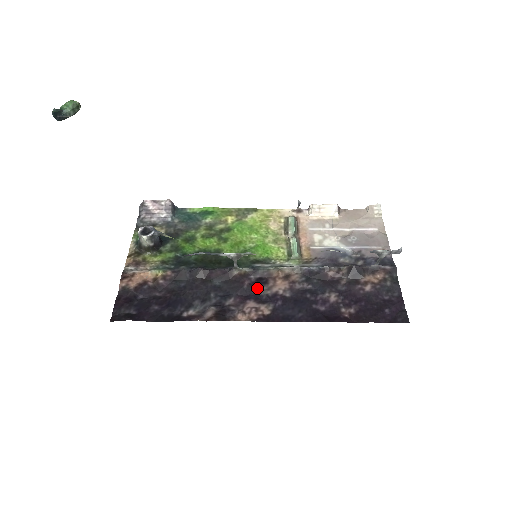
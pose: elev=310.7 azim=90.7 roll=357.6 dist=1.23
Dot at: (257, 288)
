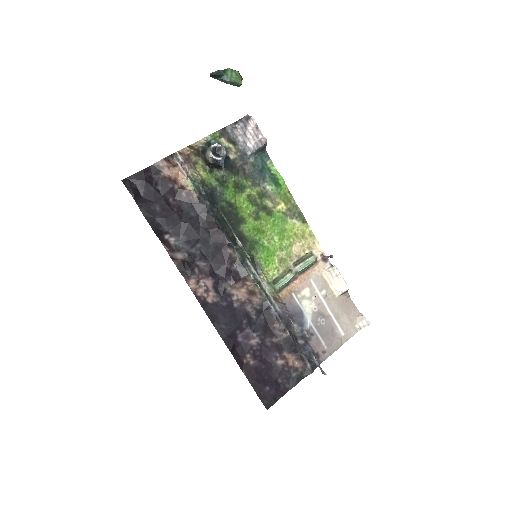
Dot at: (227, 277)
